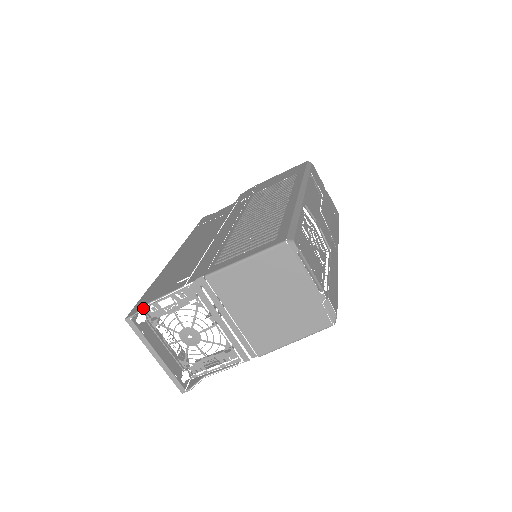
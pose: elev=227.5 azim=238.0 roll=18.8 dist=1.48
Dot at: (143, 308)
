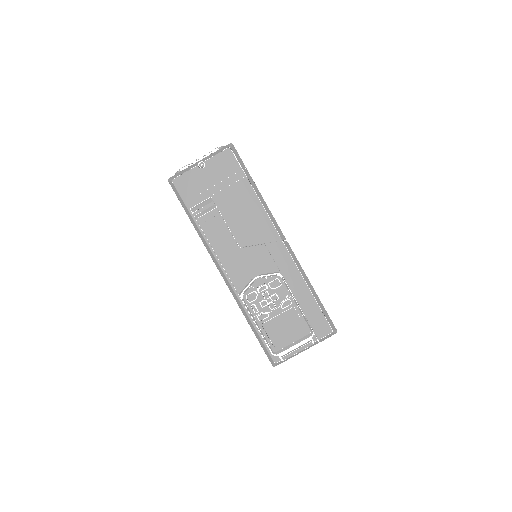
Dot at: occluded
